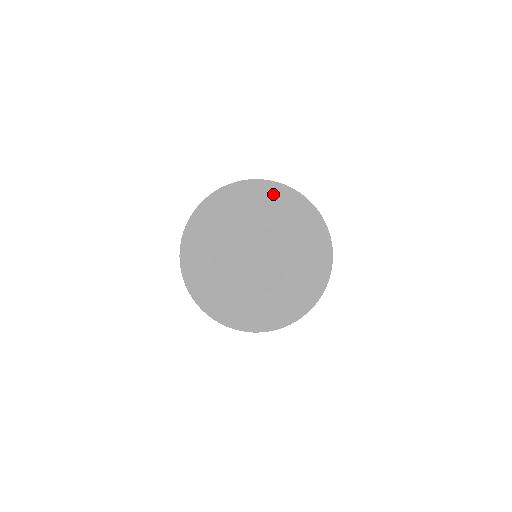
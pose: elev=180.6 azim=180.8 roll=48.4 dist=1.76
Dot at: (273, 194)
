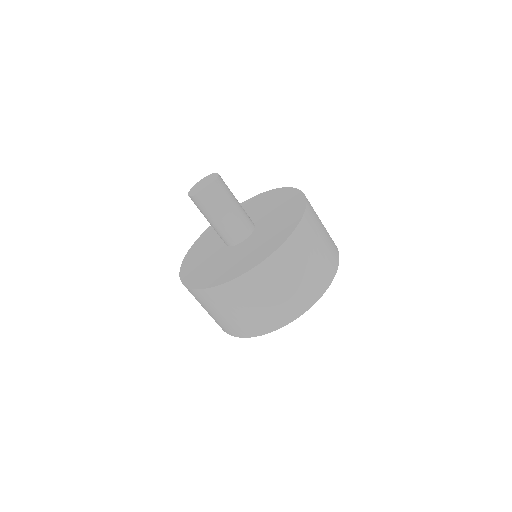
Dot at: (272, 195)
